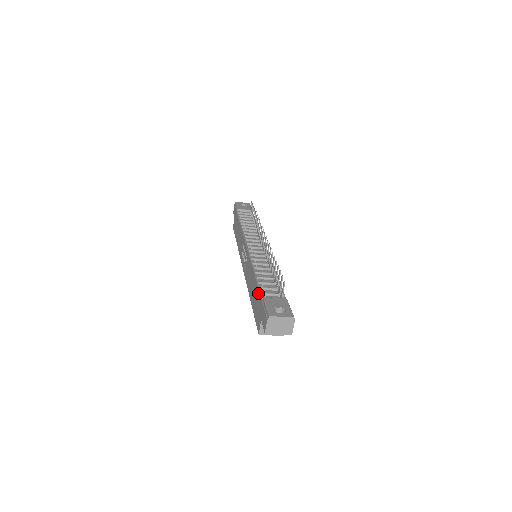
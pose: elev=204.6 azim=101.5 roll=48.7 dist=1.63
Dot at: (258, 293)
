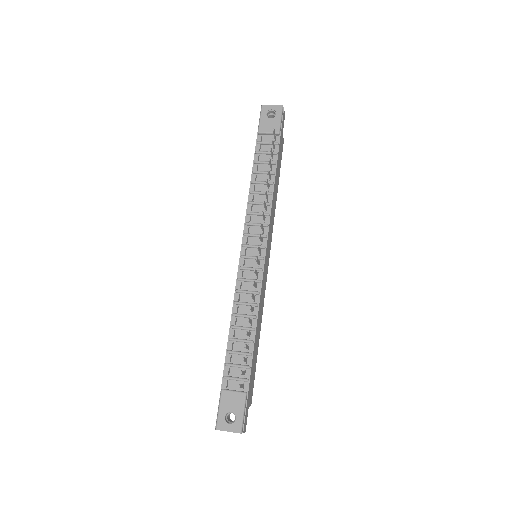
Dot at: (224, 367)
